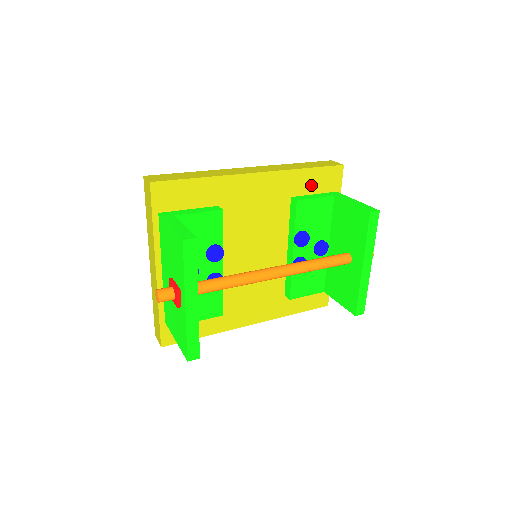
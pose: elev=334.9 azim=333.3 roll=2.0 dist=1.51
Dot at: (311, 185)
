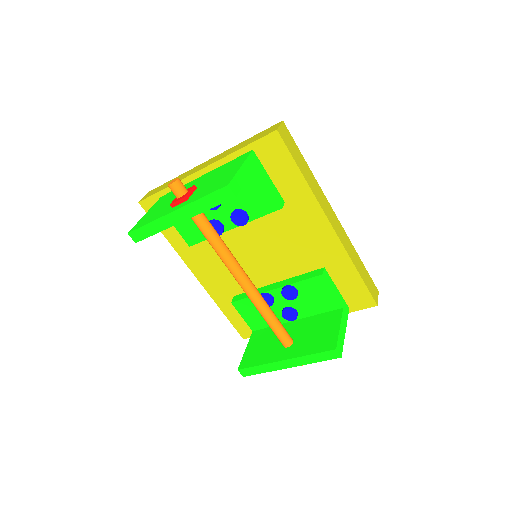
Dot at: (344, 282)
